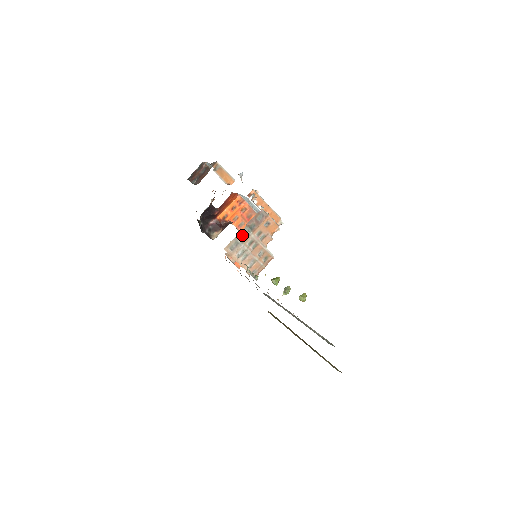
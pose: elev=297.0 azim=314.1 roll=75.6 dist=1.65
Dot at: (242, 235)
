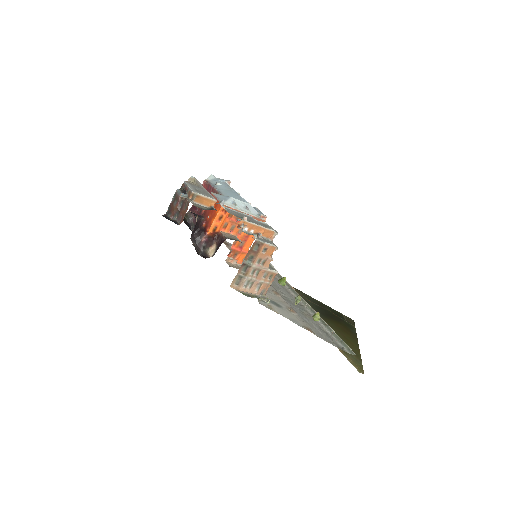
Dot at: (243, 269)
